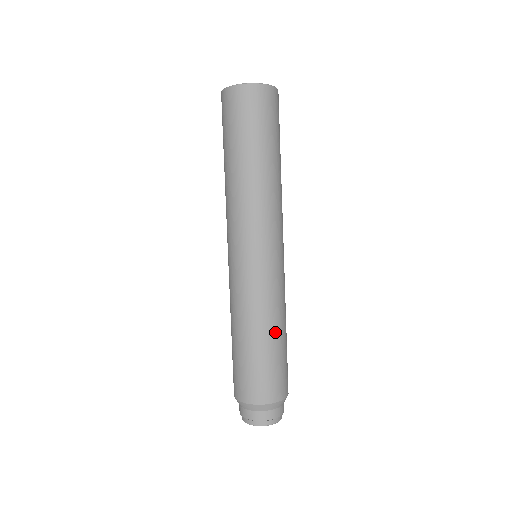
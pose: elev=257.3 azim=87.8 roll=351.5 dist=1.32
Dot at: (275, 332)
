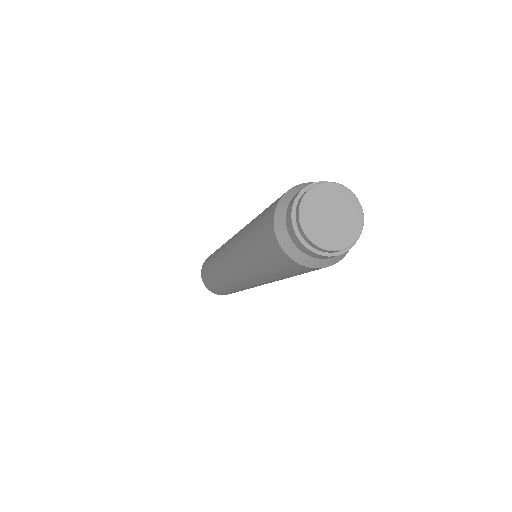
Dot at: occluded
